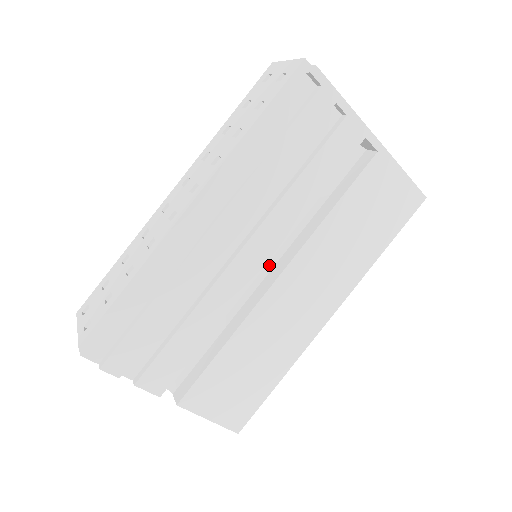
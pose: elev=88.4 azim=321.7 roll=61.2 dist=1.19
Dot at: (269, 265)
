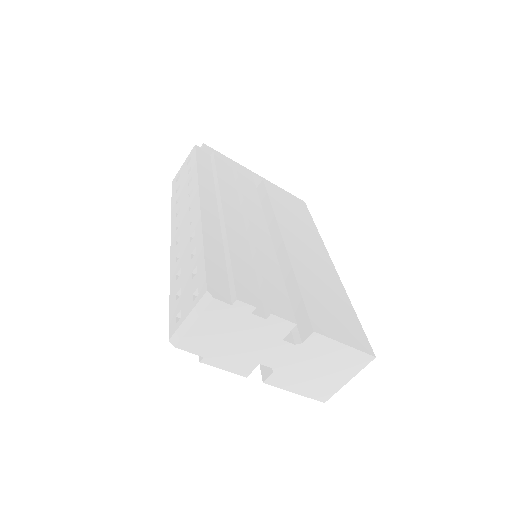
Dot at: occluded
